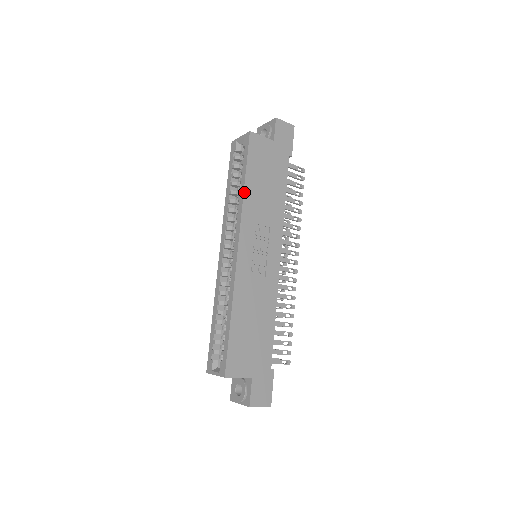
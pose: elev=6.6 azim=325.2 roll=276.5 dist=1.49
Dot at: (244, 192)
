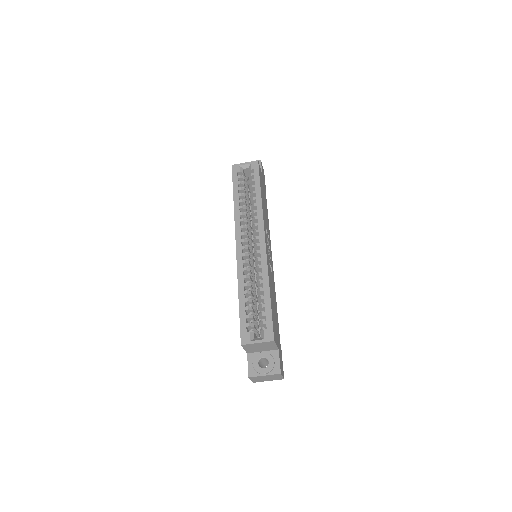
Dot at: occluded
